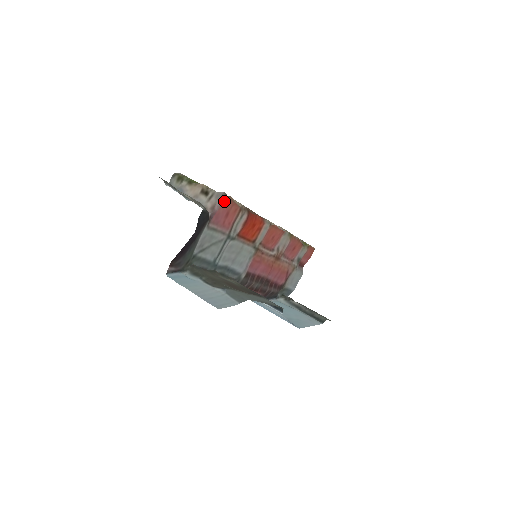
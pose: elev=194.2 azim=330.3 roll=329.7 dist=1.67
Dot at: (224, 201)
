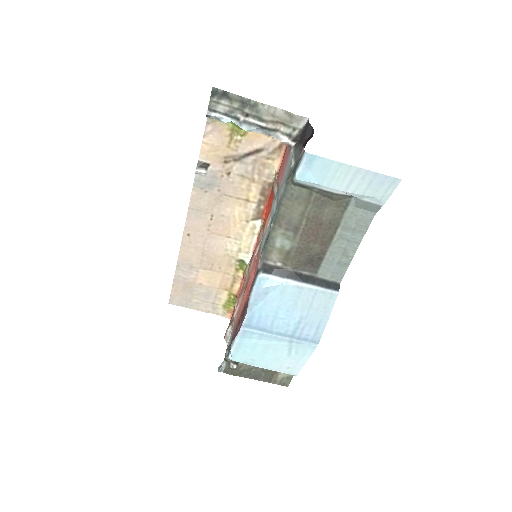
Dot at: occluded
